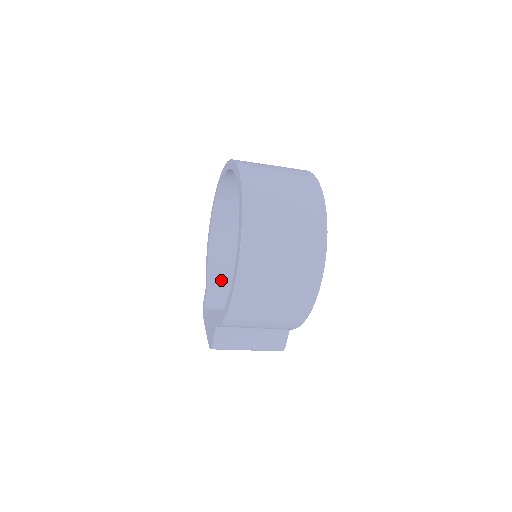
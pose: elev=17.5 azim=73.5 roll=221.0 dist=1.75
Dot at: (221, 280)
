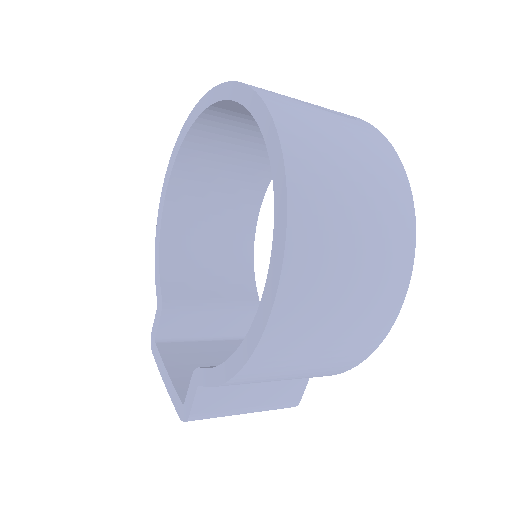
Dot at: (183, 294)
